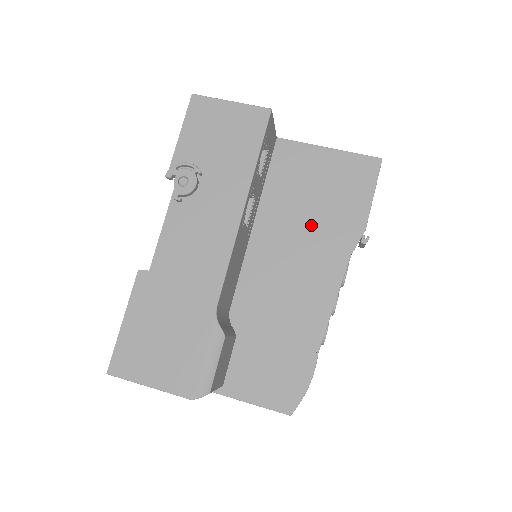
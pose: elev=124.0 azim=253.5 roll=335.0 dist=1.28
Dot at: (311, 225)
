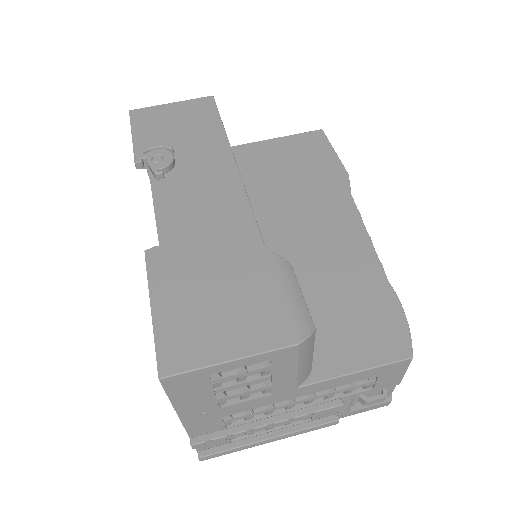
Dot at: (298, 190)
